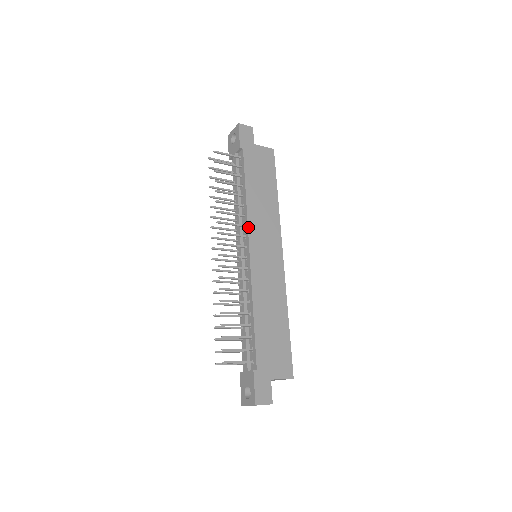
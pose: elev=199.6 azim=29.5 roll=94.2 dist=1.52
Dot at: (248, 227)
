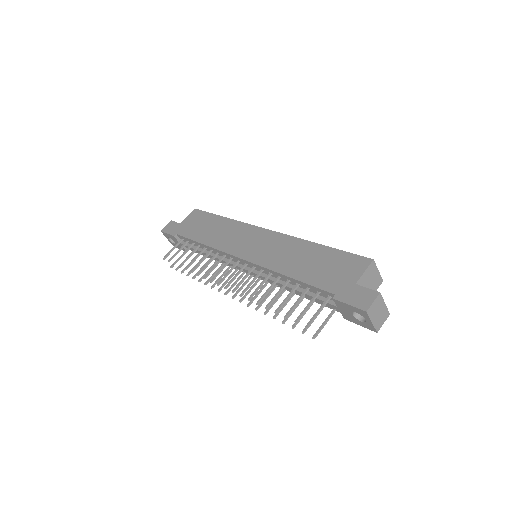
Dot at: (224, 252)
